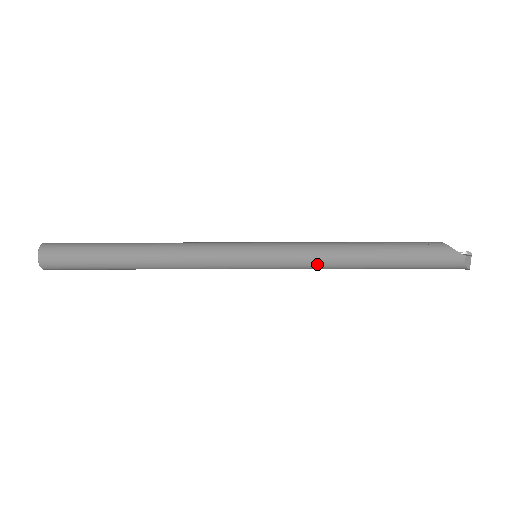
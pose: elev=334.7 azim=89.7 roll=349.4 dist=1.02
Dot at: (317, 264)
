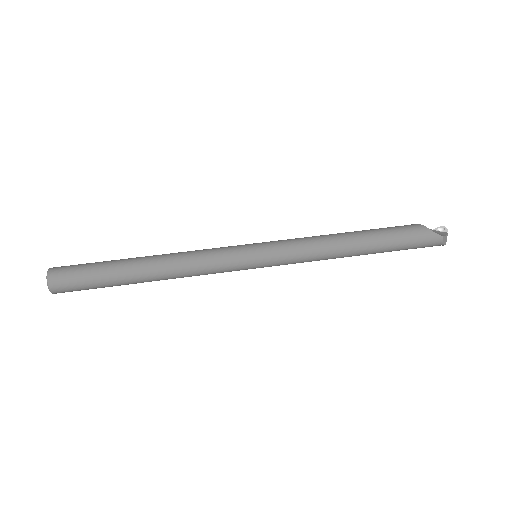
Dot at: (313, 259)
